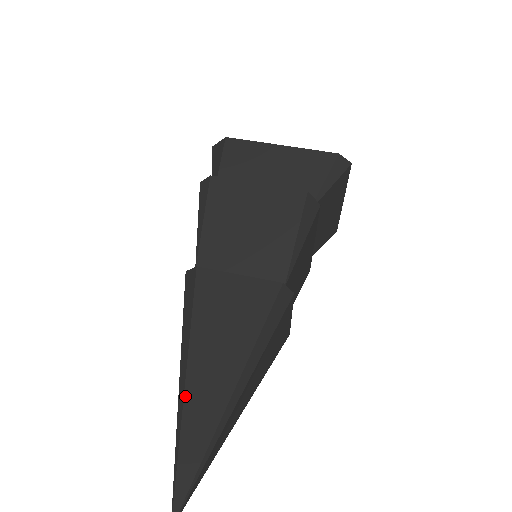
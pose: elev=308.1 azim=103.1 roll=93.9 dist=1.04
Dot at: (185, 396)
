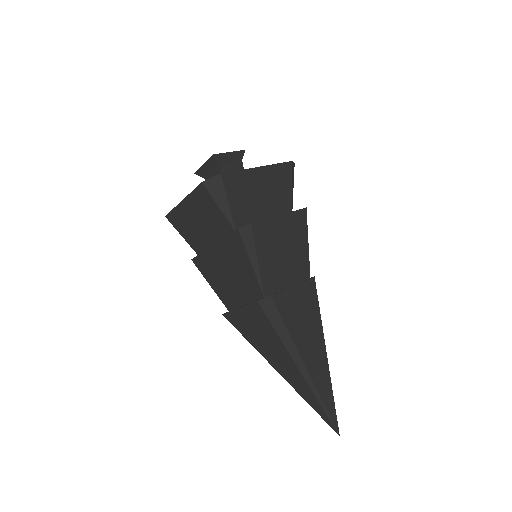
Dot at: (311, 375)
